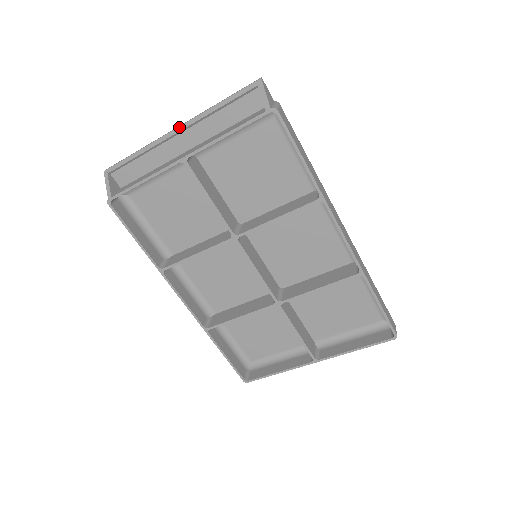
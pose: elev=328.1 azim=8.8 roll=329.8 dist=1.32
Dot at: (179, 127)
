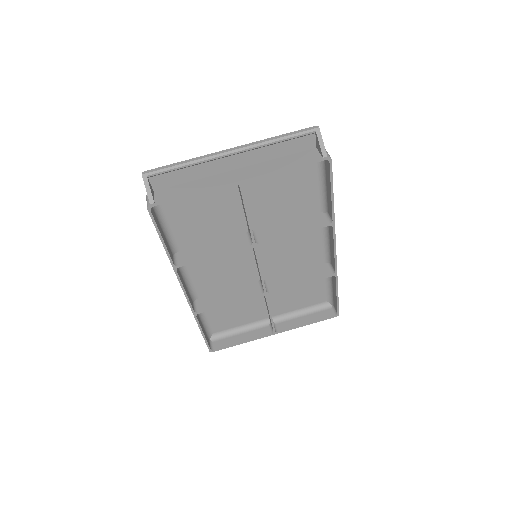
Dot at: (235, 150)
